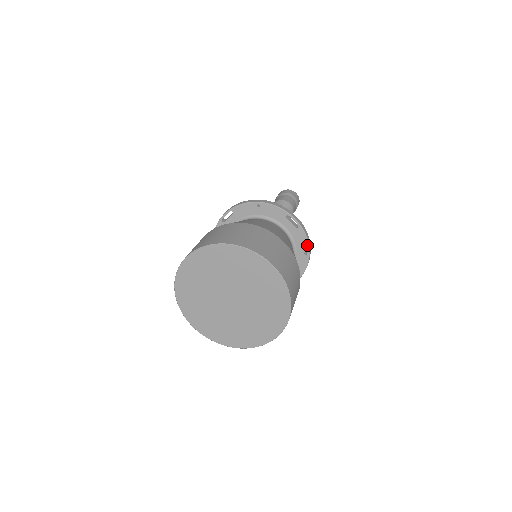
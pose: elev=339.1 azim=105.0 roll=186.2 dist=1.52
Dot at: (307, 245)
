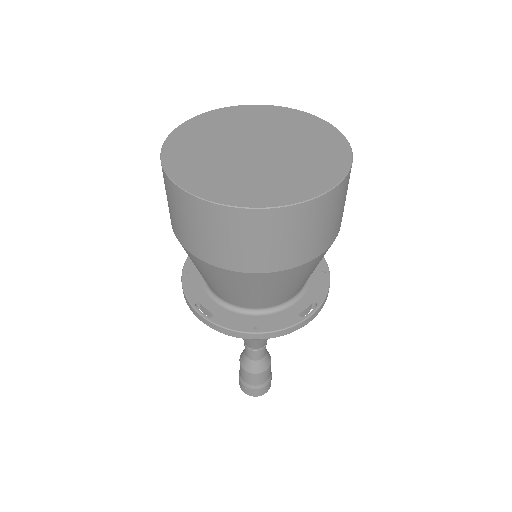
Dot at: (324, 262)
